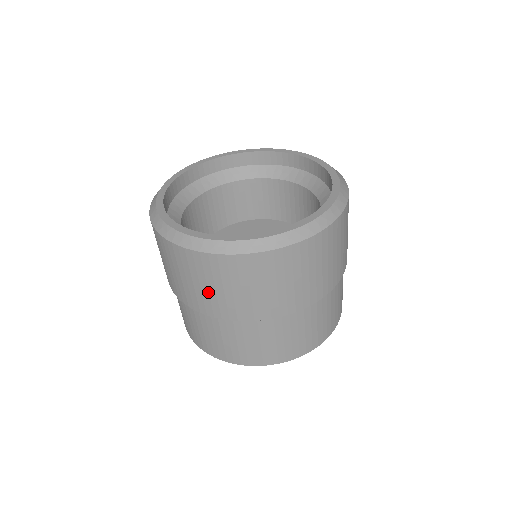
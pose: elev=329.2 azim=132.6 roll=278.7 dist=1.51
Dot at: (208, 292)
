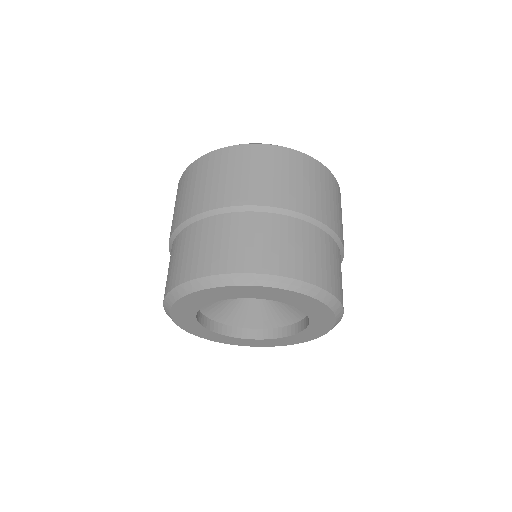
Dot at: (281, 181)
